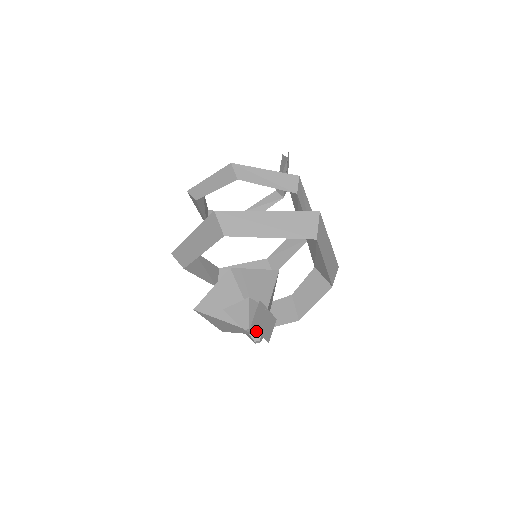
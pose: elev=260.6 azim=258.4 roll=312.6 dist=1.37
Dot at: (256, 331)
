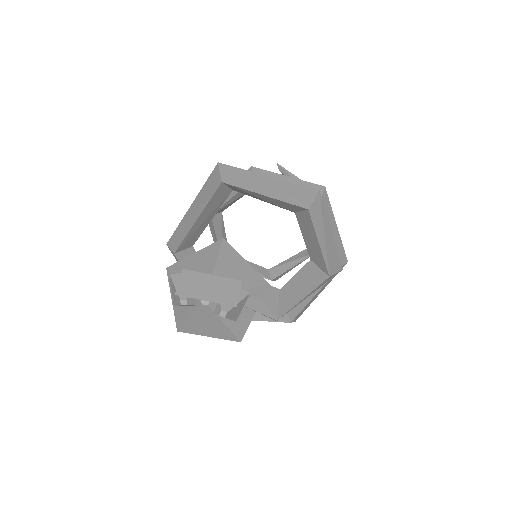
Dot at: (204, 301)
